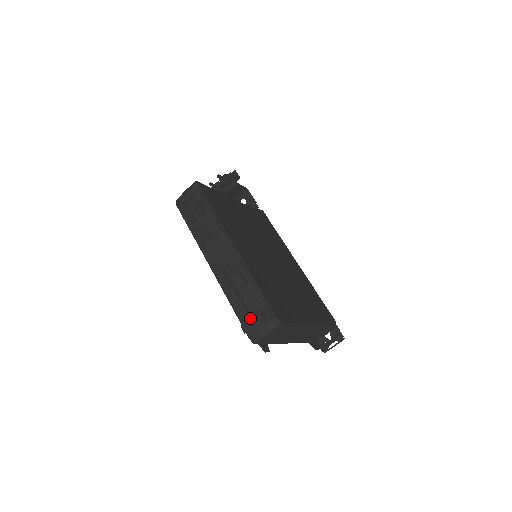
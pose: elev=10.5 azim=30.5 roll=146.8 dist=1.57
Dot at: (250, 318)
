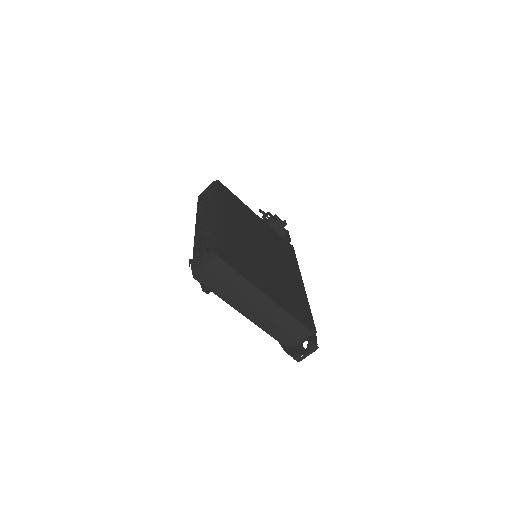
Dot at: (199, 256)
